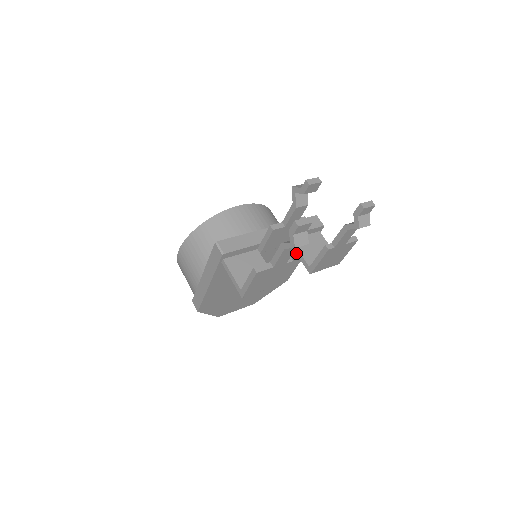
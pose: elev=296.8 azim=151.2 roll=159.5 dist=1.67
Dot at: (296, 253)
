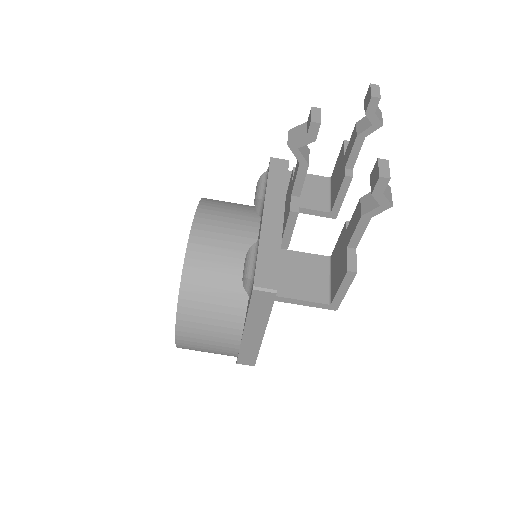
Dot at: occluded
